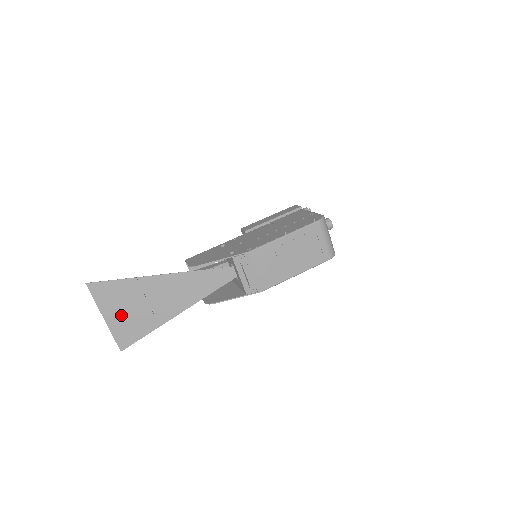
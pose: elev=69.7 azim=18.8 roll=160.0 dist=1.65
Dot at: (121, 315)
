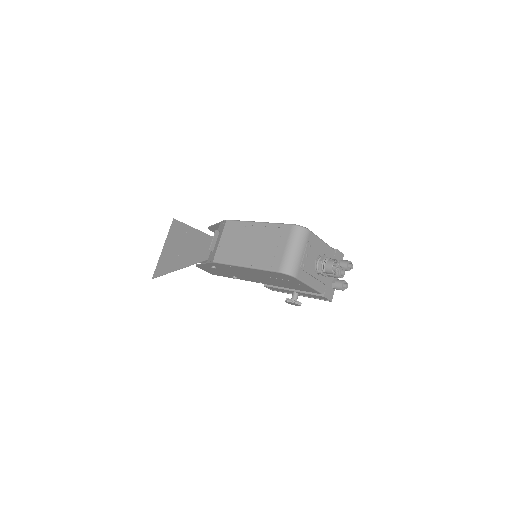
Dot at: (168, 250)
